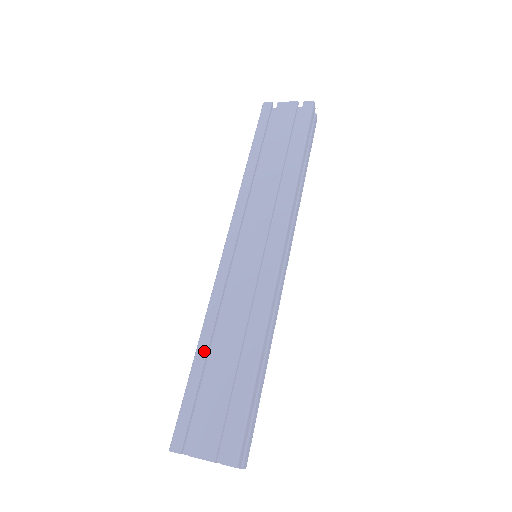
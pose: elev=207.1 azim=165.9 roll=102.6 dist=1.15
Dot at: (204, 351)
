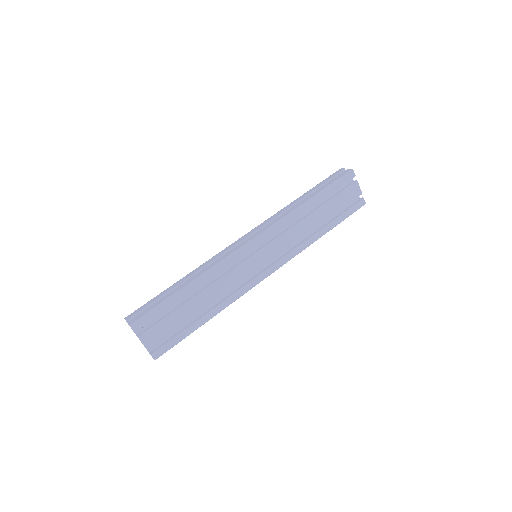
Dot at: (191, 291)
